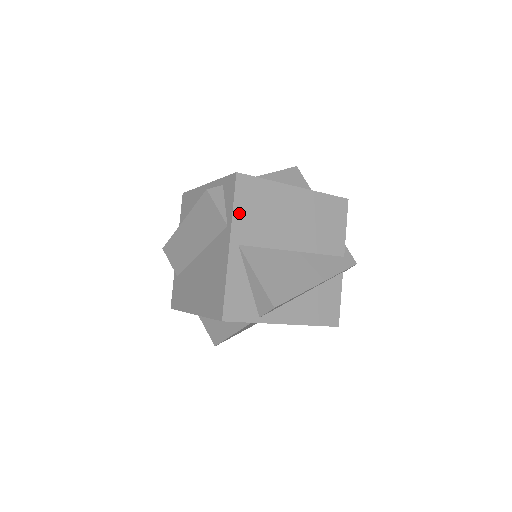
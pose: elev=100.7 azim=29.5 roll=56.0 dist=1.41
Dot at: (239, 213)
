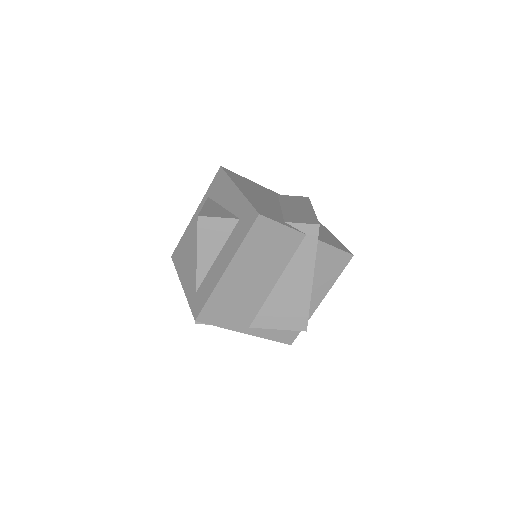
Dot at: (227, 324)
